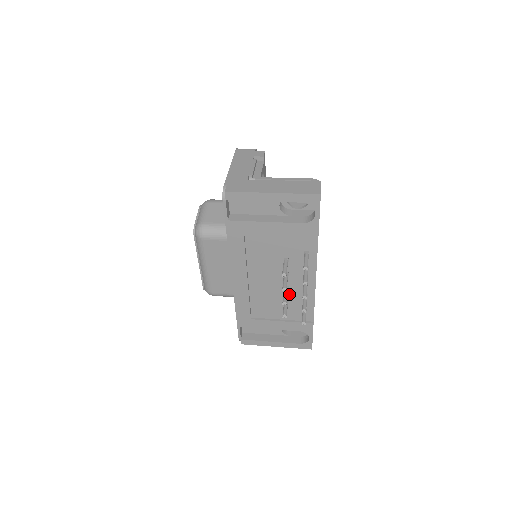
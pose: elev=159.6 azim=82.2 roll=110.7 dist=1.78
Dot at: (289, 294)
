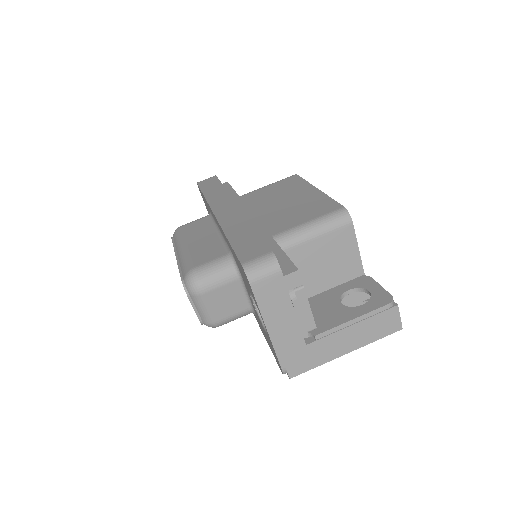
Dot at: occluded
